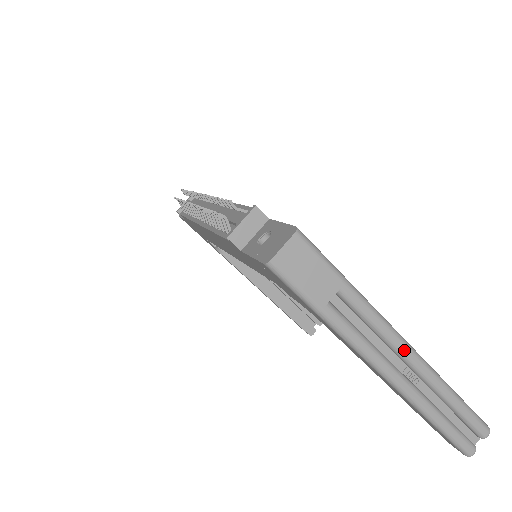
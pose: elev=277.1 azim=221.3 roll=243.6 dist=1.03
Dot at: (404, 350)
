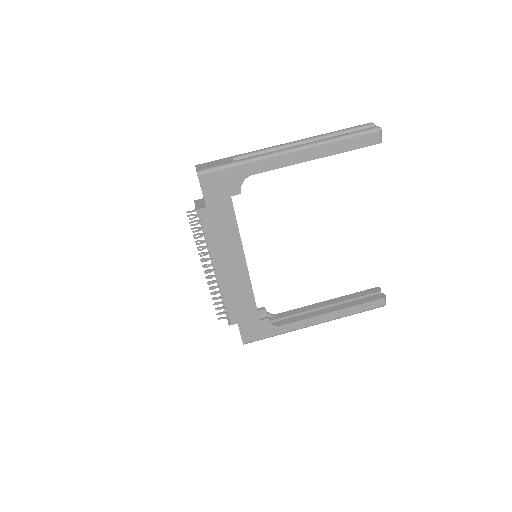
Dot at: (285, 144)
